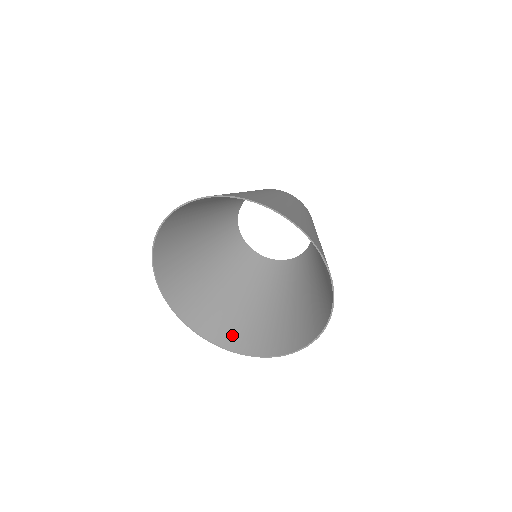
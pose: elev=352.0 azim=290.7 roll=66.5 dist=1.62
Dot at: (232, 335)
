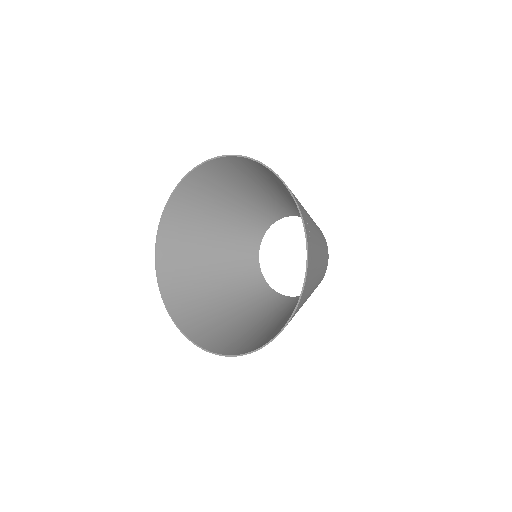
Dot at: (242, 345)
